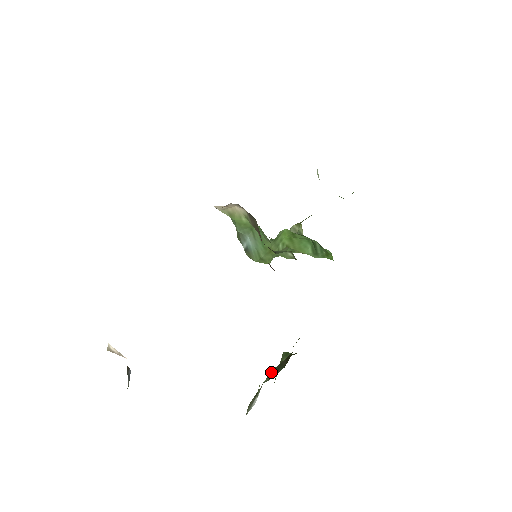
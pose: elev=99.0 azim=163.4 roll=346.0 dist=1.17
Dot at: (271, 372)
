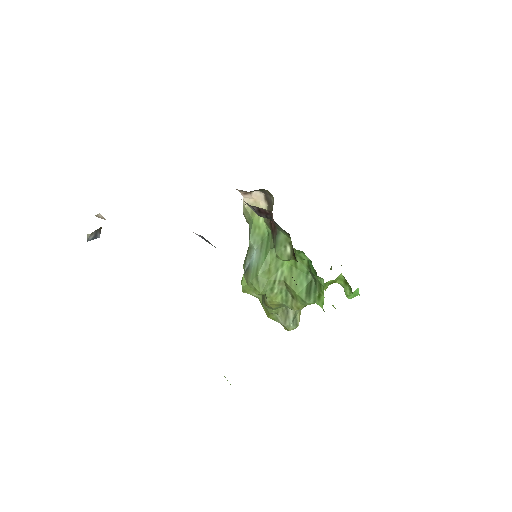
Dot at: occluded
